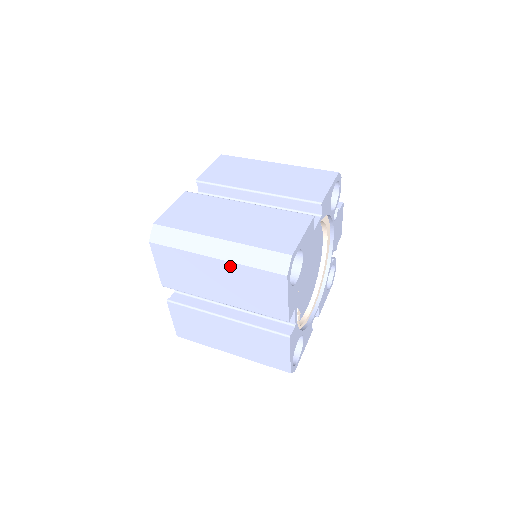
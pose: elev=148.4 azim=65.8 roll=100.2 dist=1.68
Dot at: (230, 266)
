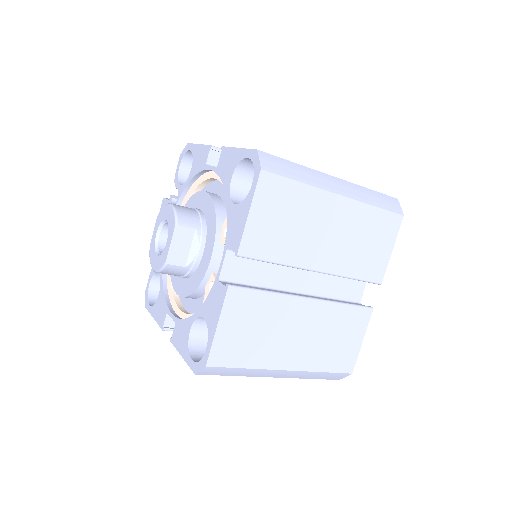
Dot at: (353, 207)
